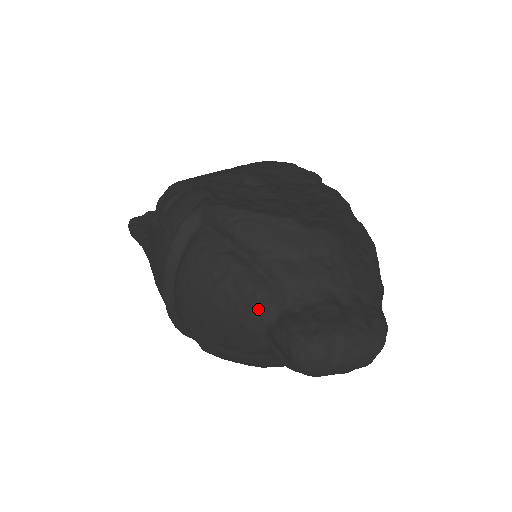
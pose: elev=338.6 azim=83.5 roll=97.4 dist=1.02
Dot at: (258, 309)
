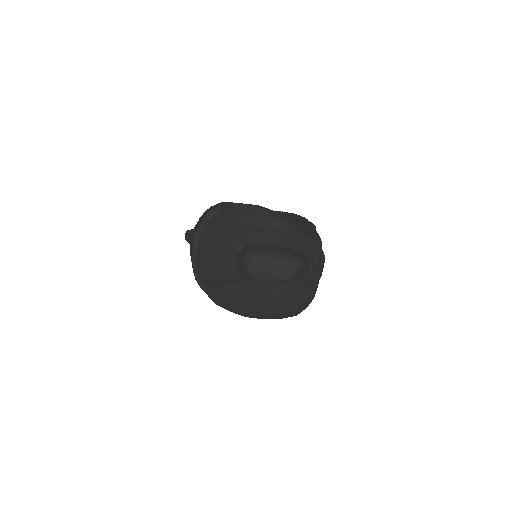
Dot at: (235, 245)
